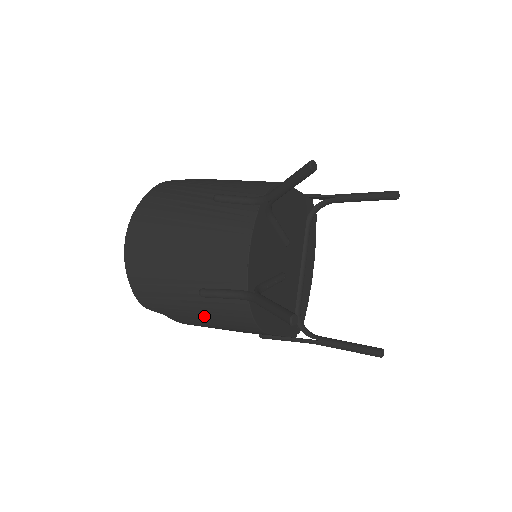
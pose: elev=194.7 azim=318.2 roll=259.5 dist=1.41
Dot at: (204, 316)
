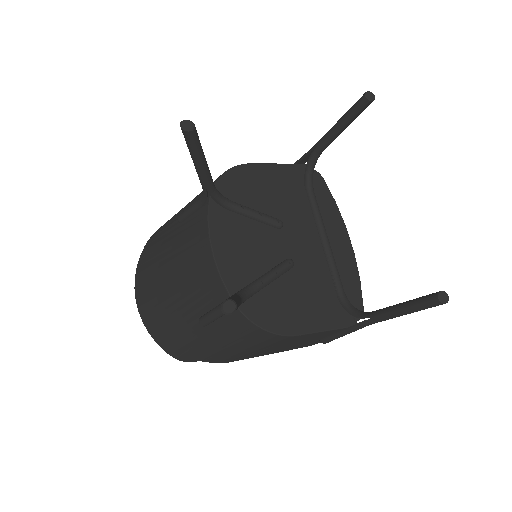
Dot at: (224, 346)
